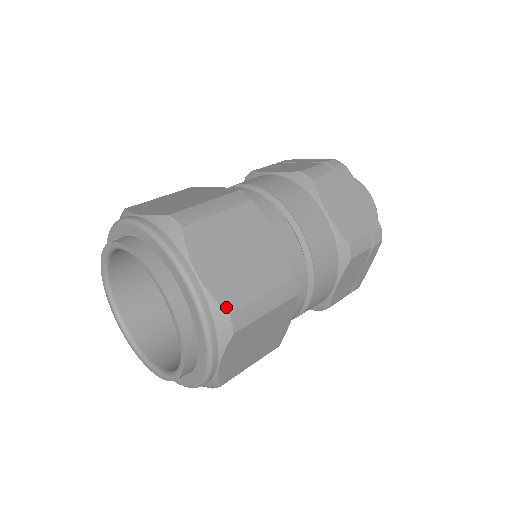
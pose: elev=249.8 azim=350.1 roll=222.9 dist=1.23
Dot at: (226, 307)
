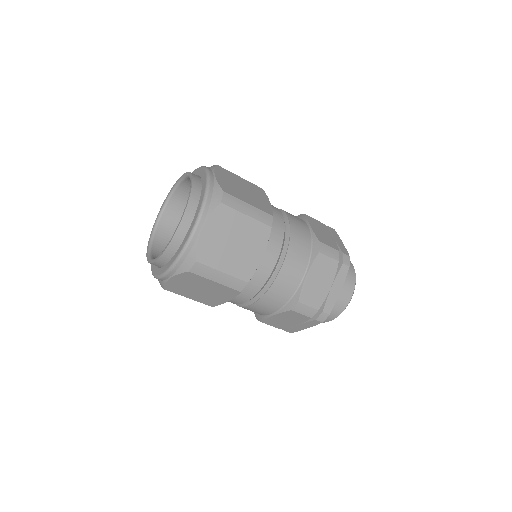
Dot at: (198, 257)
